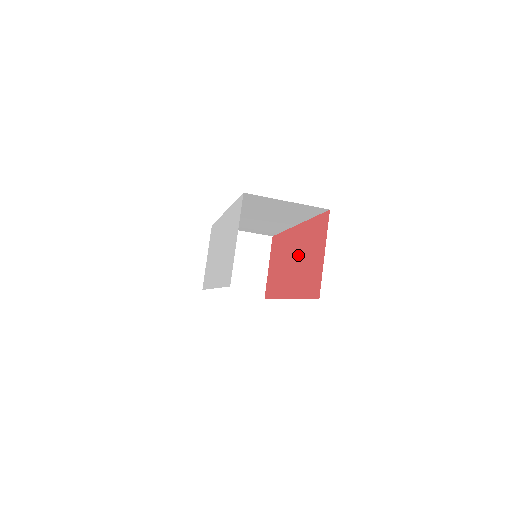
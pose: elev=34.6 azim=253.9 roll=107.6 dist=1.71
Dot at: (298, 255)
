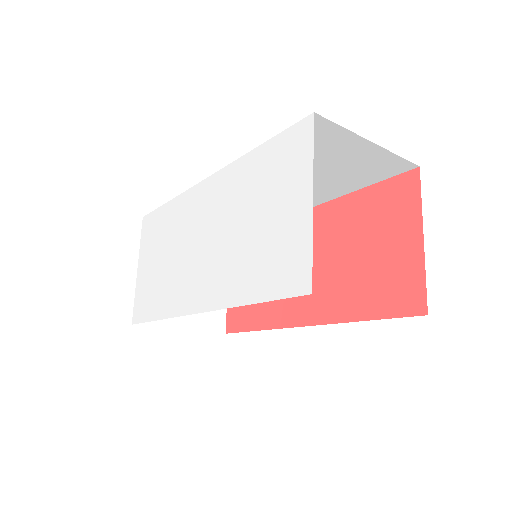
Dot at: (324, 253)
